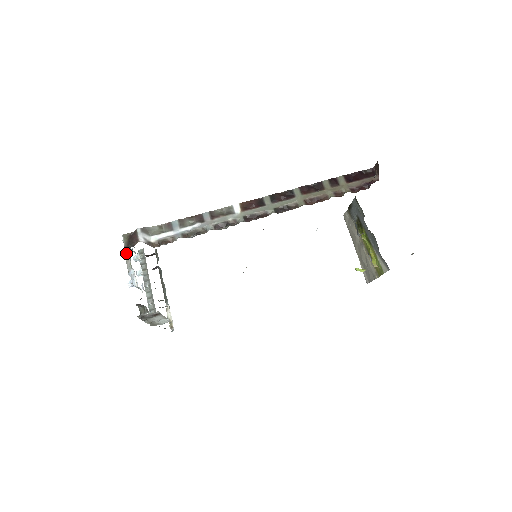
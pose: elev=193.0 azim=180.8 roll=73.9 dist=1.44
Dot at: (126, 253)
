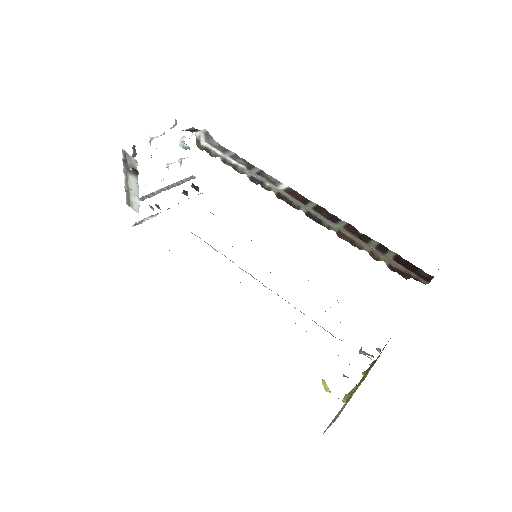
Dot at: (176, 124)
